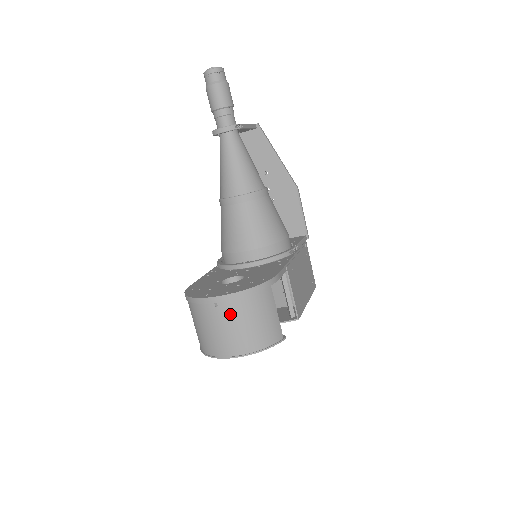
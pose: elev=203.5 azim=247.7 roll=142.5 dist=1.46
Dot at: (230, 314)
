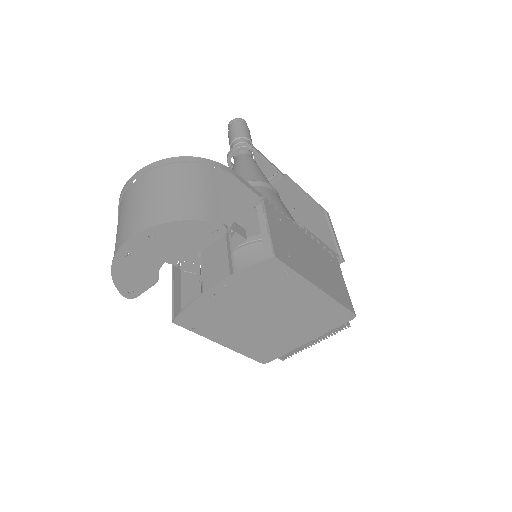
Dot at: (146, 185)
